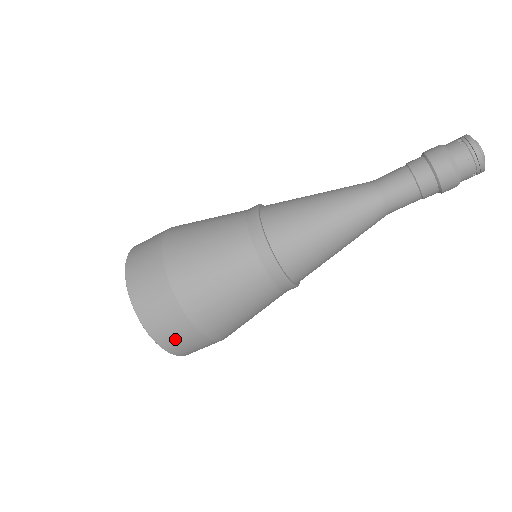
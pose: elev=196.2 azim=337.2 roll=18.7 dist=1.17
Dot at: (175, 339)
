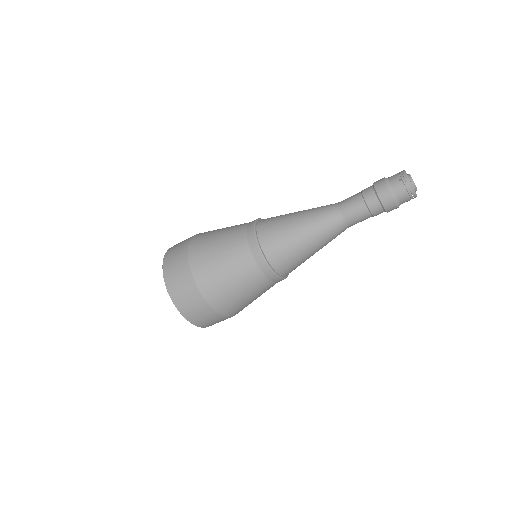
Dot at: (211, 323)
